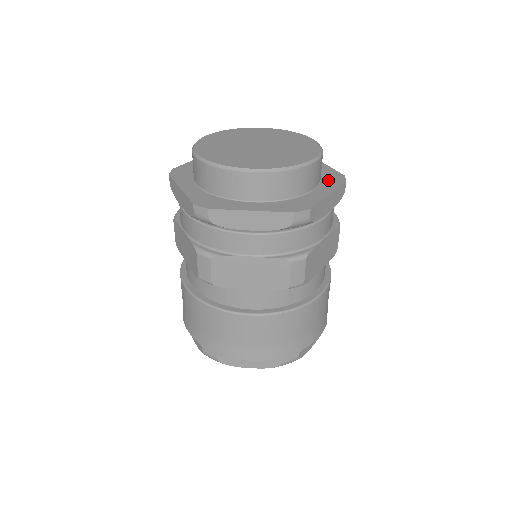
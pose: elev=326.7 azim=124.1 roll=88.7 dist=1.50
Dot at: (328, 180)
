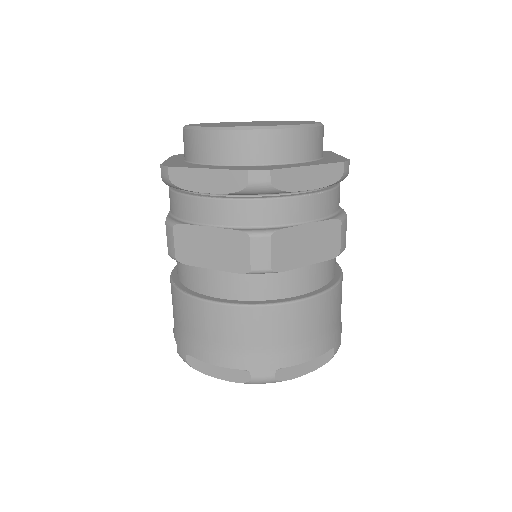
Dot at: occluded
